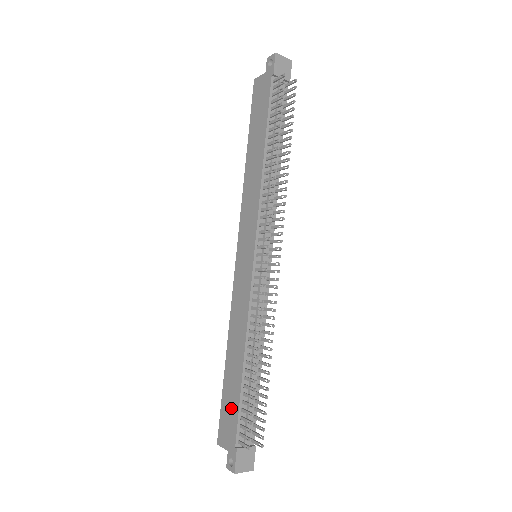
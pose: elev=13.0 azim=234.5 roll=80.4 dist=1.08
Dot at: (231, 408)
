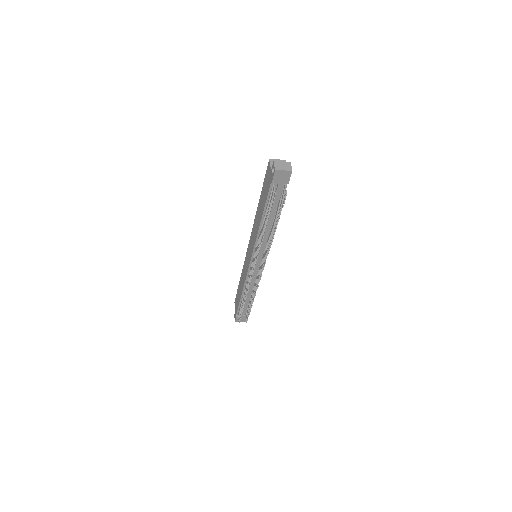
Dot at: (237, 301)
